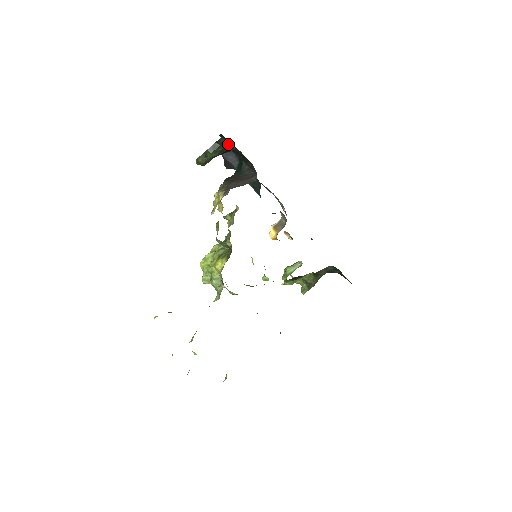
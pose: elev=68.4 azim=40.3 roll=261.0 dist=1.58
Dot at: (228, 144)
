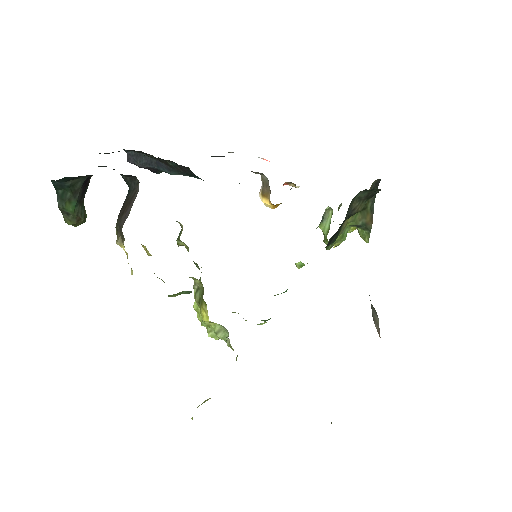
Dot at: (67, 181)
